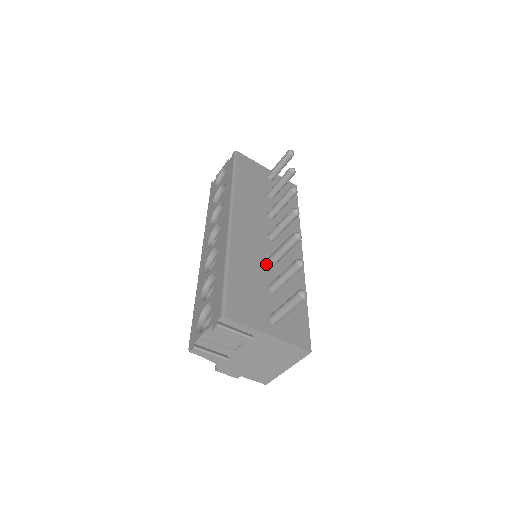
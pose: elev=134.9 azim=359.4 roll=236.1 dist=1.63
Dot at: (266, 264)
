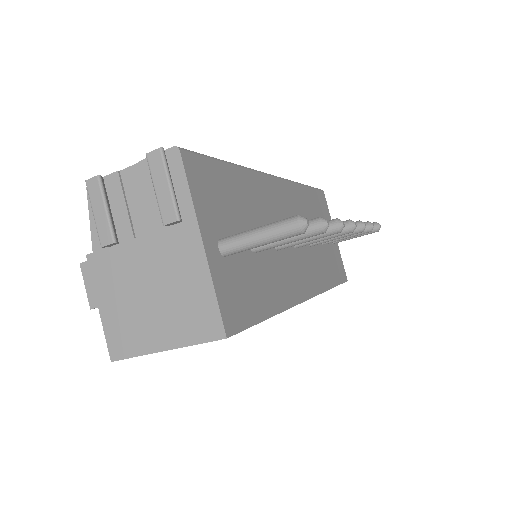
Dot at: occluded
